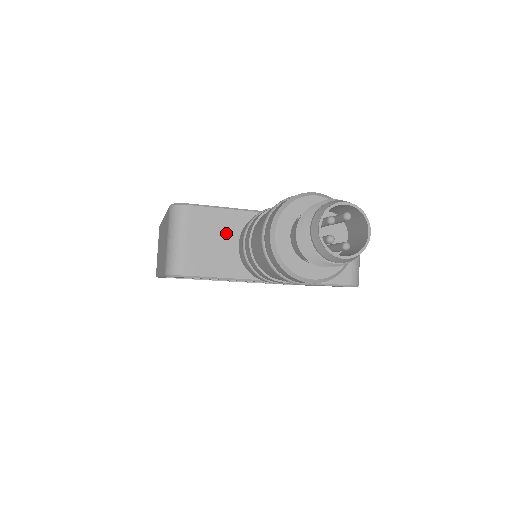
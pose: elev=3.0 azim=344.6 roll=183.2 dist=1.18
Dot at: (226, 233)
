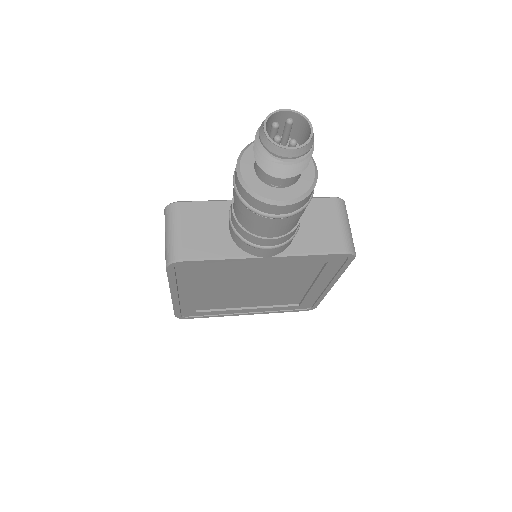
Dot at: (216, 220)
